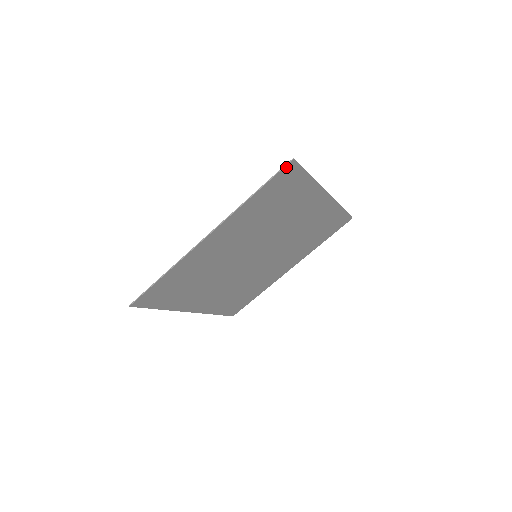
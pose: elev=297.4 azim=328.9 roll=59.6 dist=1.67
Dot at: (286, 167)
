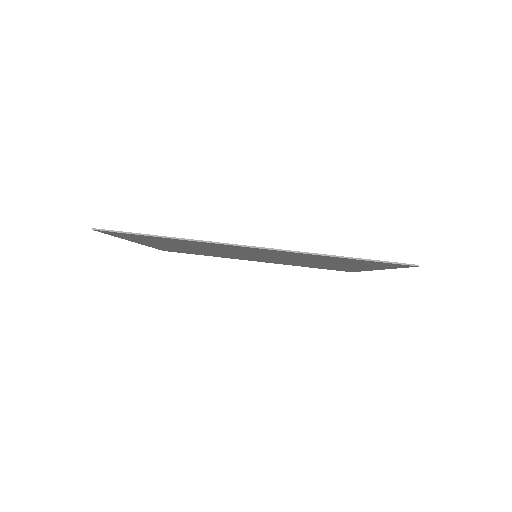
Dot at: (403, 264)
